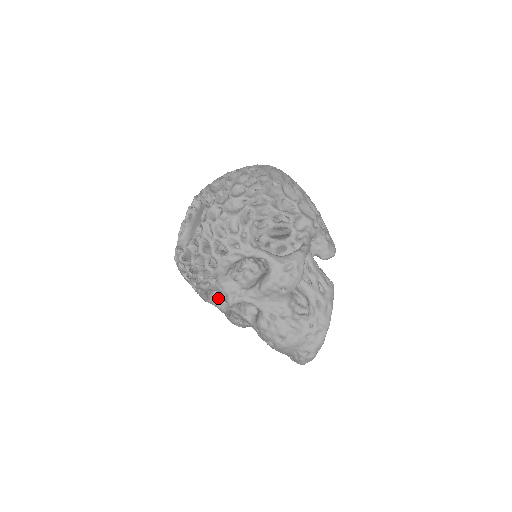
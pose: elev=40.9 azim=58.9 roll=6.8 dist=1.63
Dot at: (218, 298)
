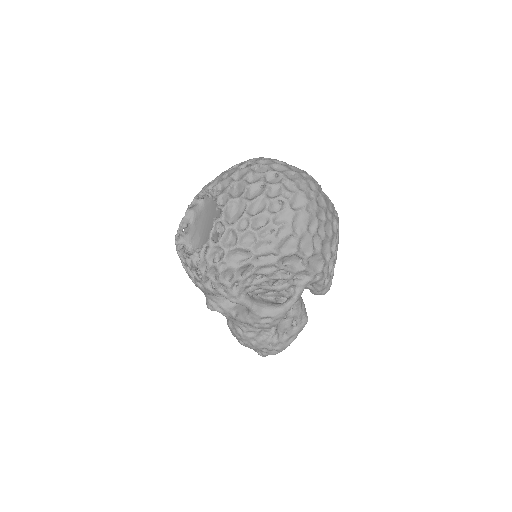
Dot at: occluded
